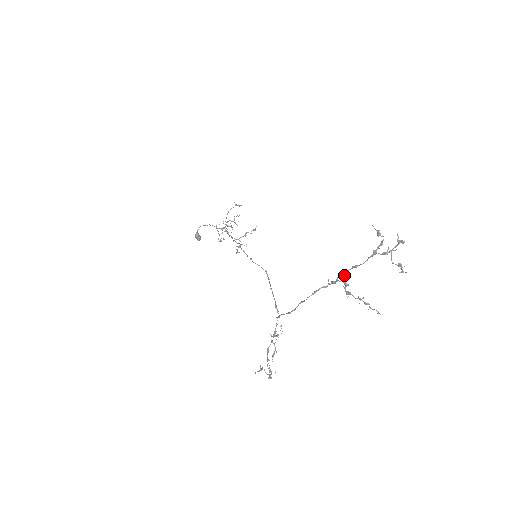
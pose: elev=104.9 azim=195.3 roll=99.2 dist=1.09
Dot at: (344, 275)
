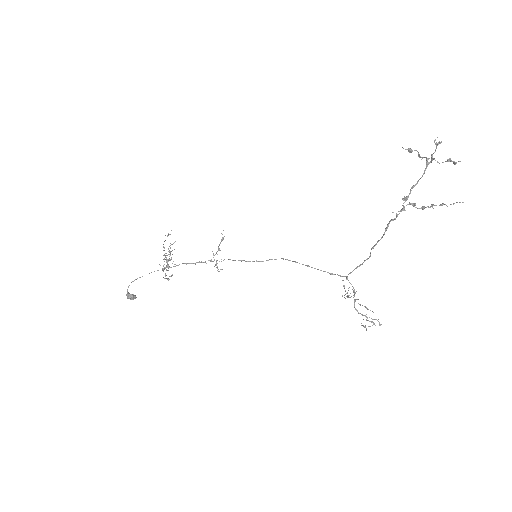
Dot at: occluded
